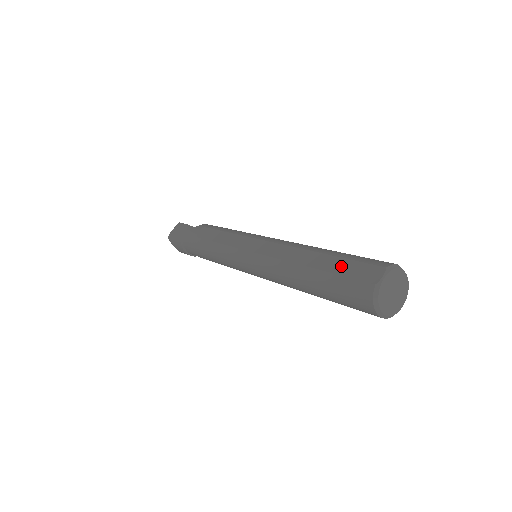
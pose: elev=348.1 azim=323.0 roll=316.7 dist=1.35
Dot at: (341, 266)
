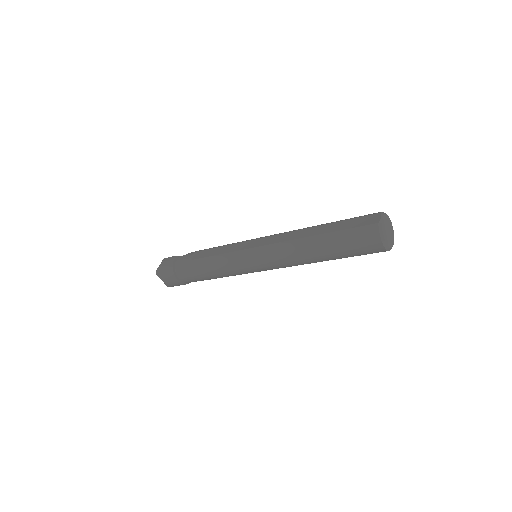
Dot at: (345, 224)
